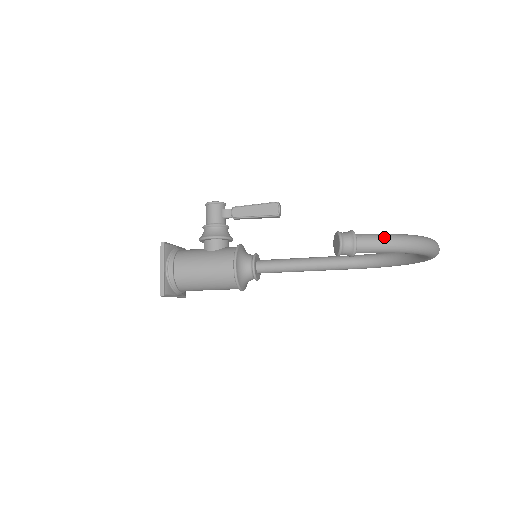
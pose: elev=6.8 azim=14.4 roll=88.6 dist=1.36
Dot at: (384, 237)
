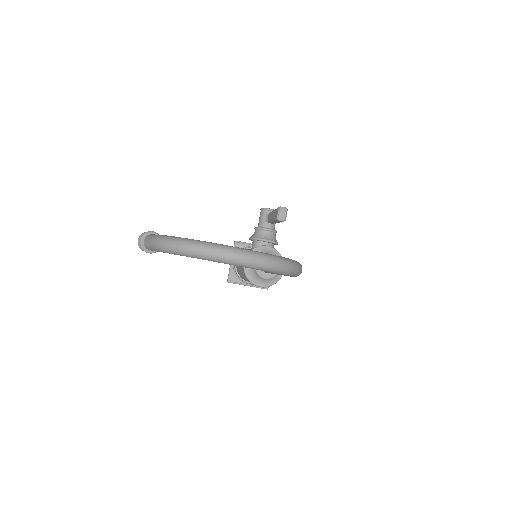
Dot at: (153, 238)
